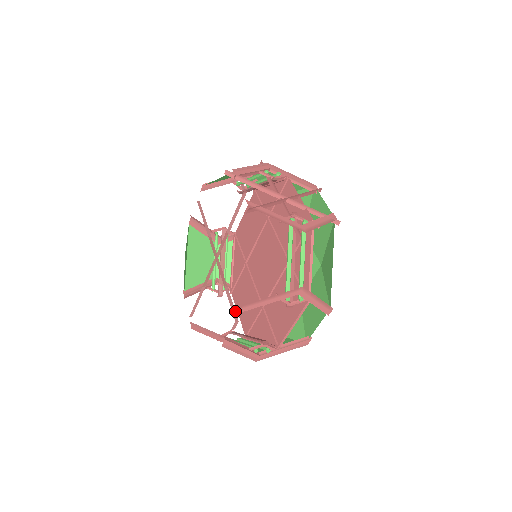
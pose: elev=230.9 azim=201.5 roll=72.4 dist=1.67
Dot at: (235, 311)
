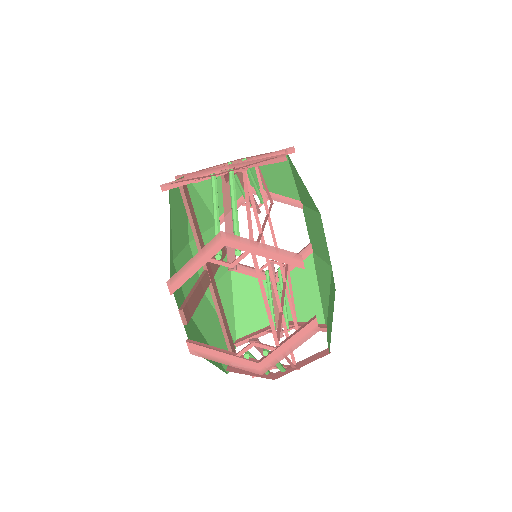
Dot at: (186, 302)
